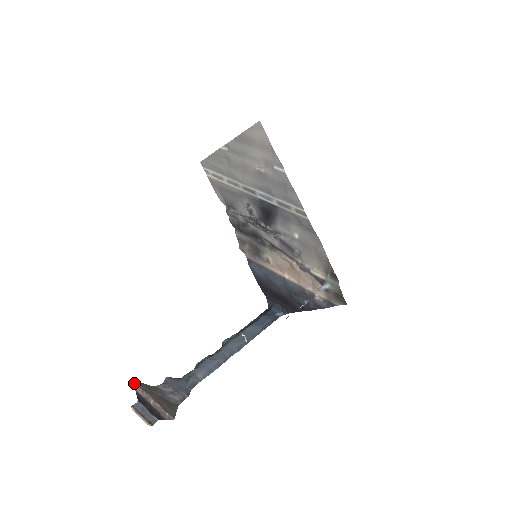
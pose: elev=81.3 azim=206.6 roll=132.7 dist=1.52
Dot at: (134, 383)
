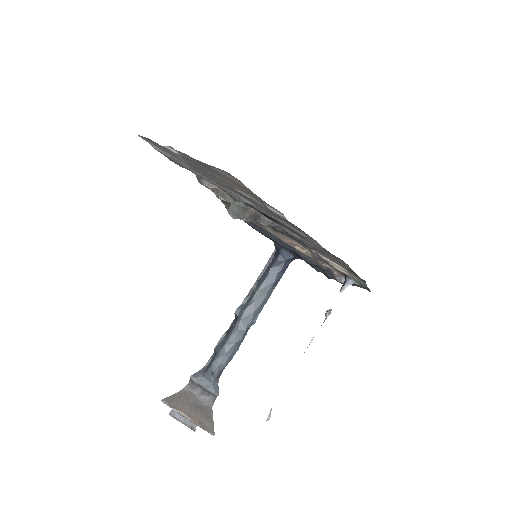
Dot at: (164, 403)
